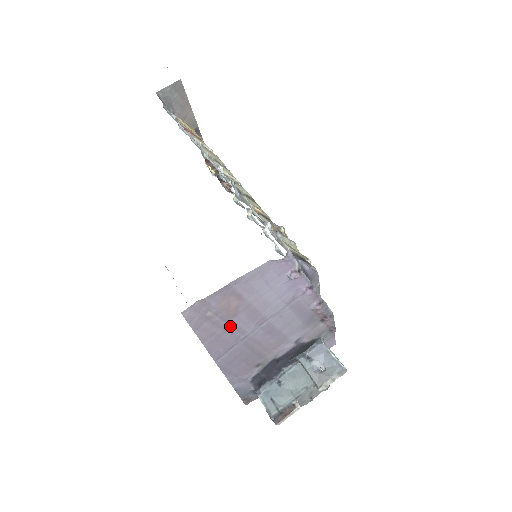
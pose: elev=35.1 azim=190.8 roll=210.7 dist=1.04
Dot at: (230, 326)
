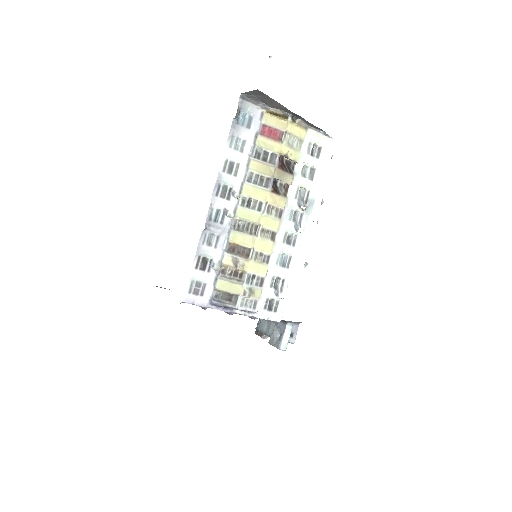
Dot at: occluded
